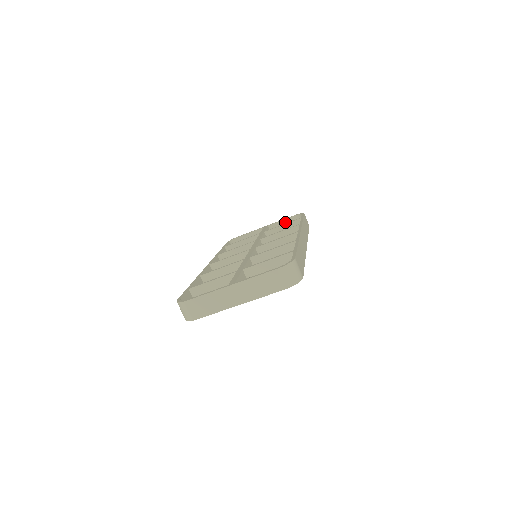
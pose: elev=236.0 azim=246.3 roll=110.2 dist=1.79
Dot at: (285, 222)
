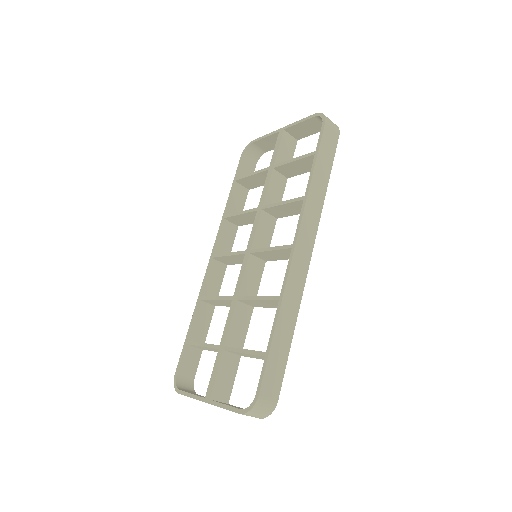
Dot at: (305, 124)
